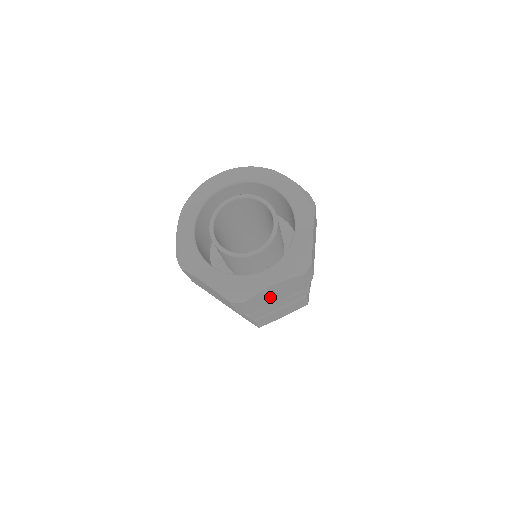
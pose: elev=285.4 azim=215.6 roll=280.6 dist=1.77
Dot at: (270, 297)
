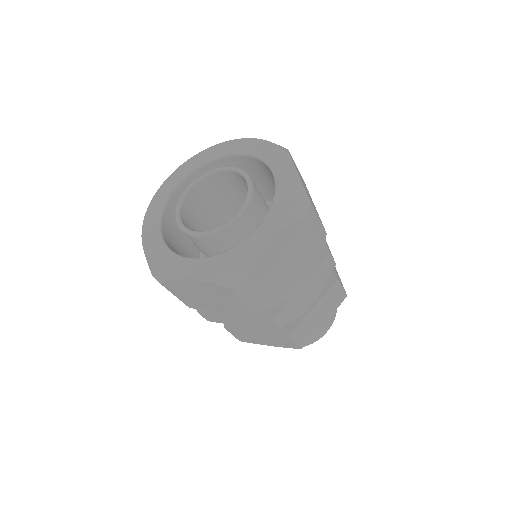
Dot at: (200, 297)
